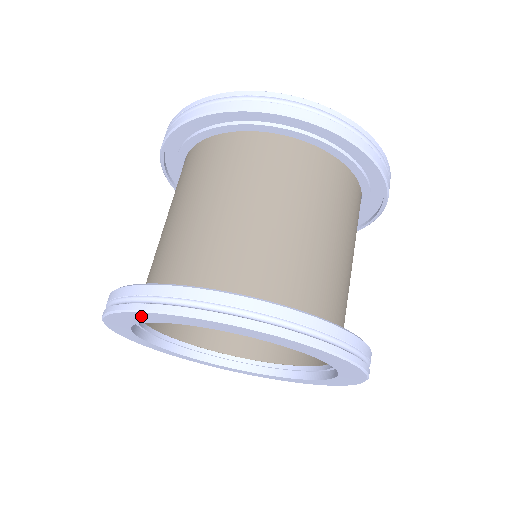
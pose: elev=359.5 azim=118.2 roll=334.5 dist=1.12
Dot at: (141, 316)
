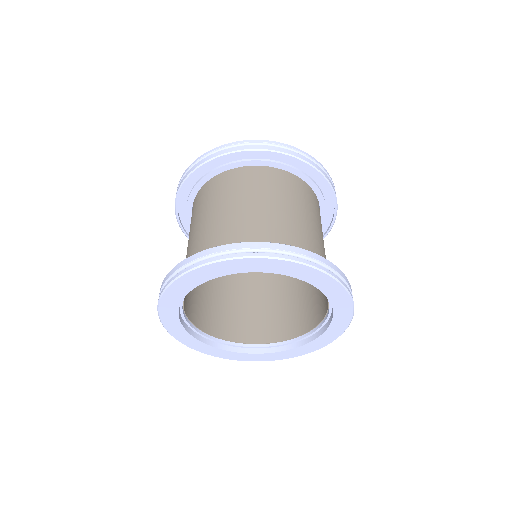
Dot at: (248, 264)
